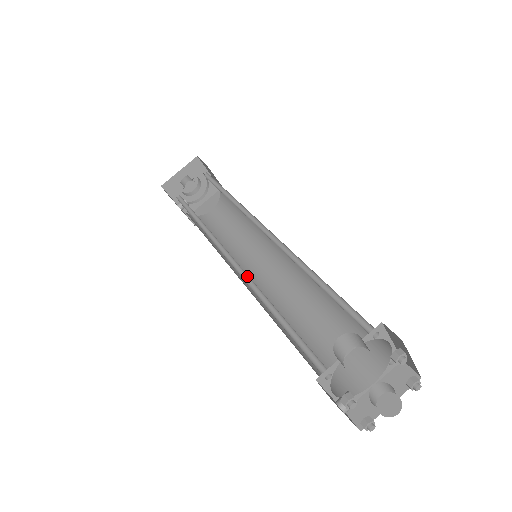
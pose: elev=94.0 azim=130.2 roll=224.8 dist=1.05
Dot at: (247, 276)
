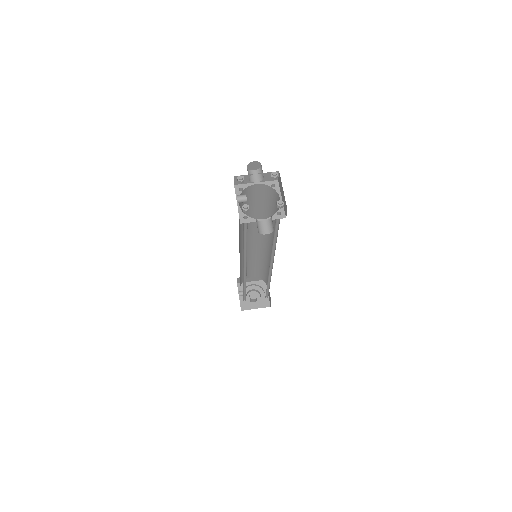
Dot at: (242, 237)
